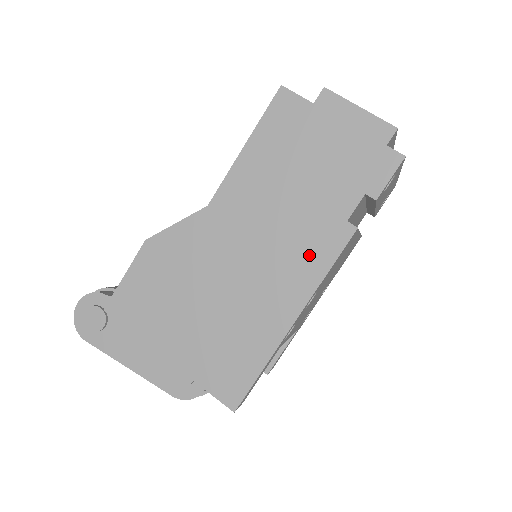
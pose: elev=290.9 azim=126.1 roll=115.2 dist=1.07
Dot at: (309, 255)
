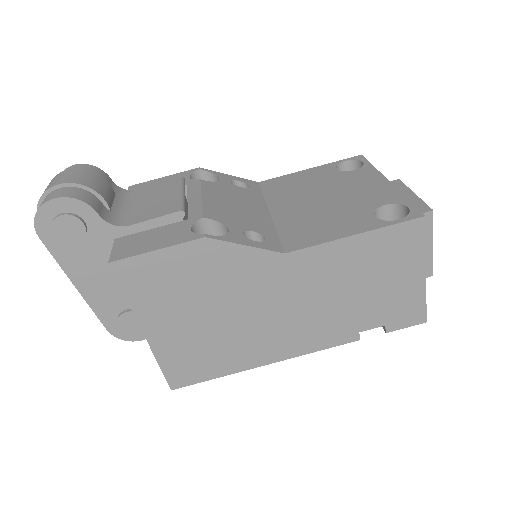
Dot at: (317, 335)
